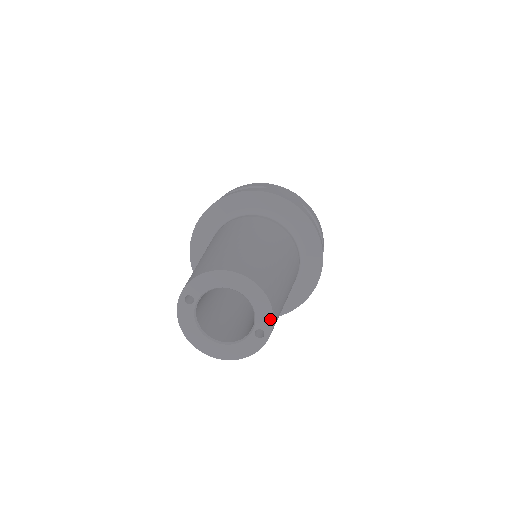
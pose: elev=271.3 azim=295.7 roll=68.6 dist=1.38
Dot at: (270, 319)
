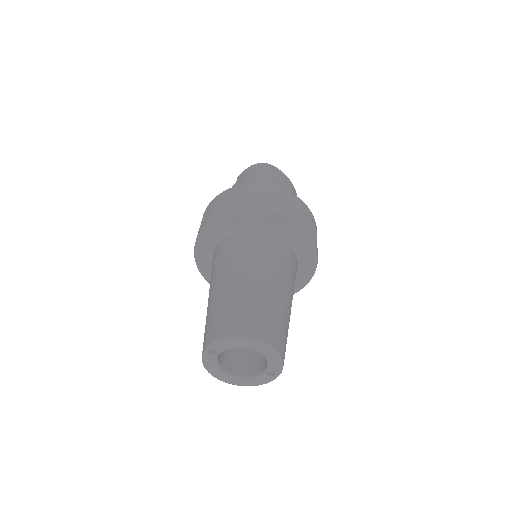
Dot at: (280, 367)
